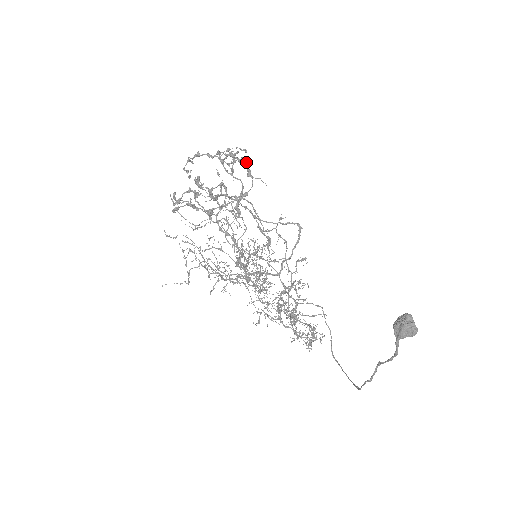
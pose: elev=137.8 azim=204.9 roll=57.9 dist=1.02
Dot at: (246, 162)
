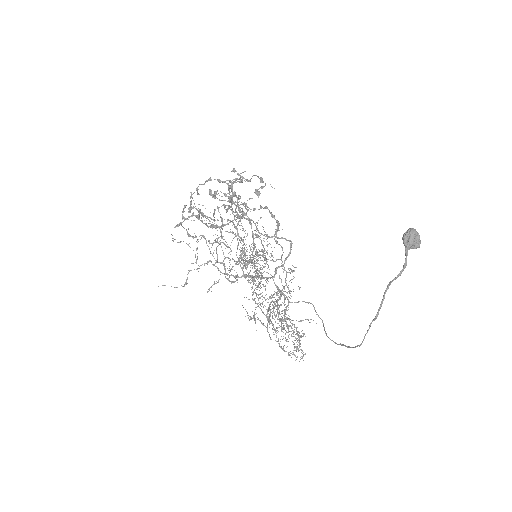
Dot at: occluded
